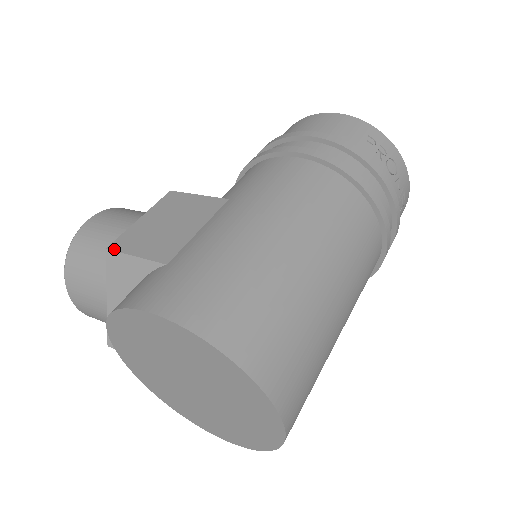
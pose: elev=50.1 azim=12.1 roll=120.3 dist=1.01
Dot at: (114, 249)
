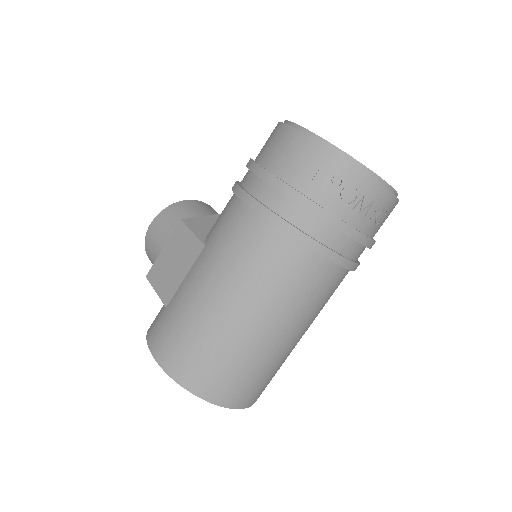
Dot at: (148, 279)
